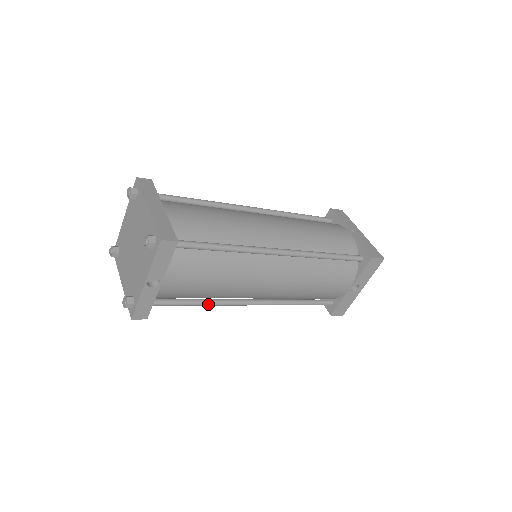
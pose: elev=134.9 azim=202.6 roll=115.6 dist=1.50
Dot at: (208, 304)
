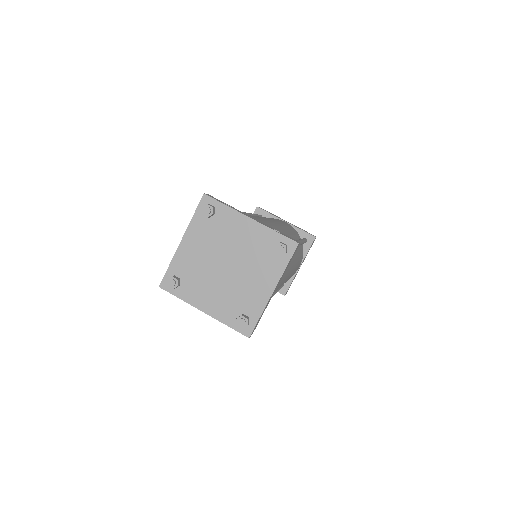
Dot at: occluded
